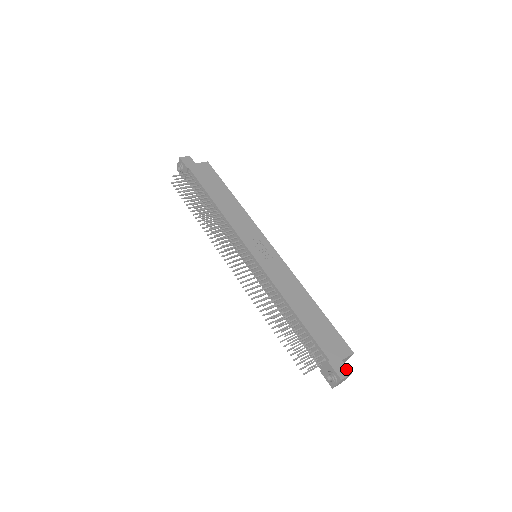
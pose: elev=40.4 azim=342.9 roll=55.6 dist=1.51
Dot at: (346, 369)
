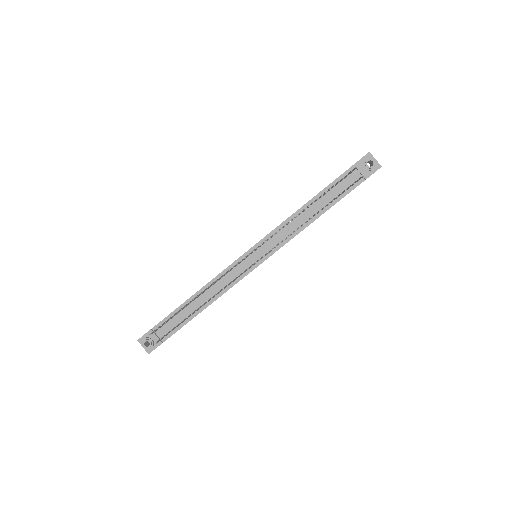
Dot at: occluded
